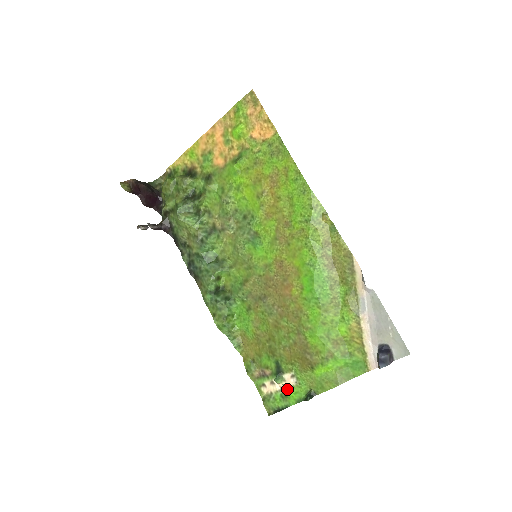
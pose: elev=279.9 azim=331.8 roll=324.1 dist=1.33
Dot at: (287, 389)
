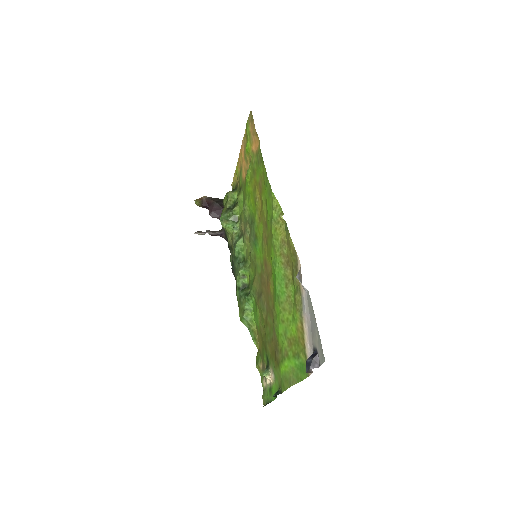
Dot at: (272, 384)
